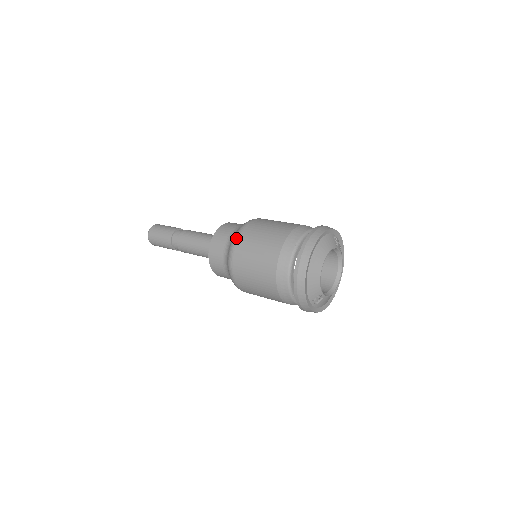
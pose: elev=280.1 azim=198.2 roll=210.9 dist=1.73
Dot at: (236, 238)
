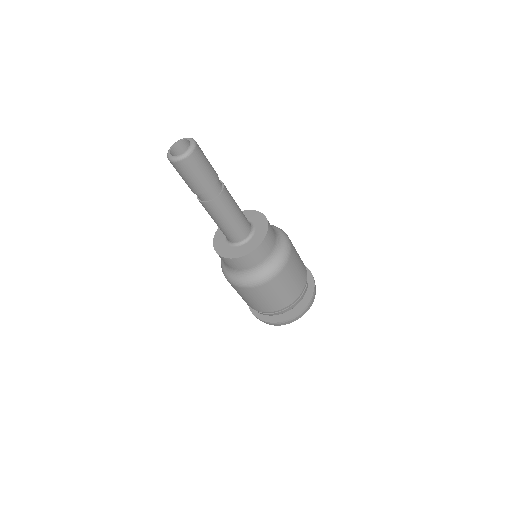
Dot at: (263, 283)
